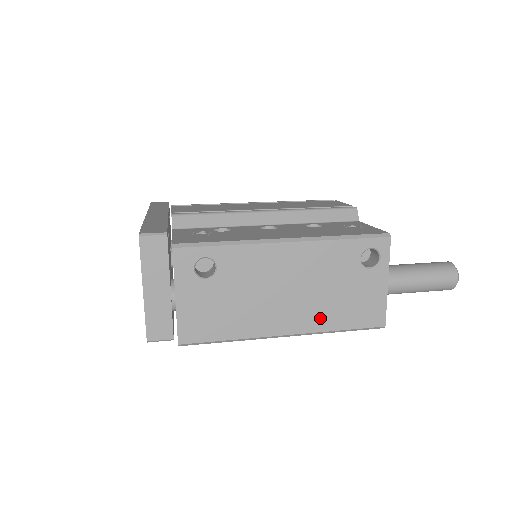
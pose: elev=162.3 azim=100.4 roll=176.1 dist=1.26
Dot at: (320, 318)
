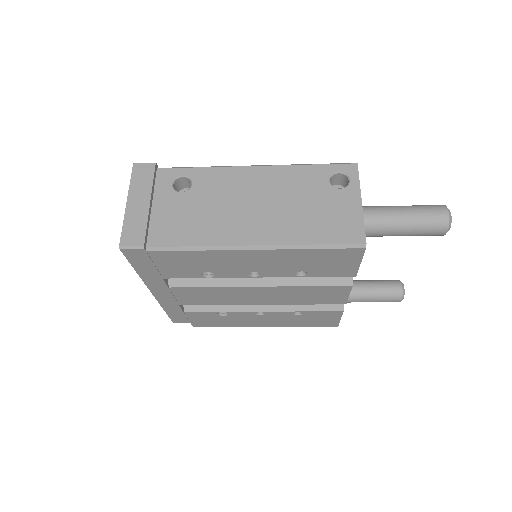
Dot at: (291, 231)
